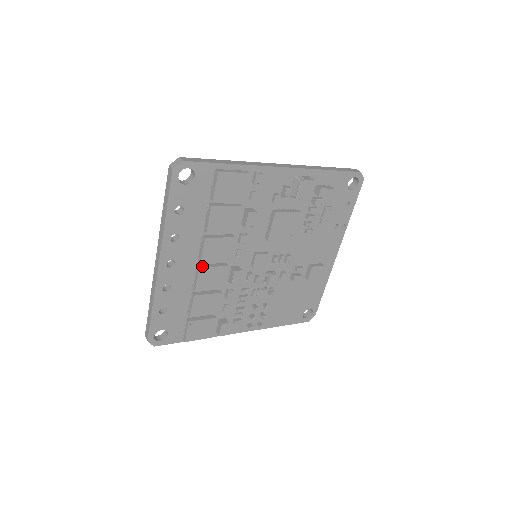
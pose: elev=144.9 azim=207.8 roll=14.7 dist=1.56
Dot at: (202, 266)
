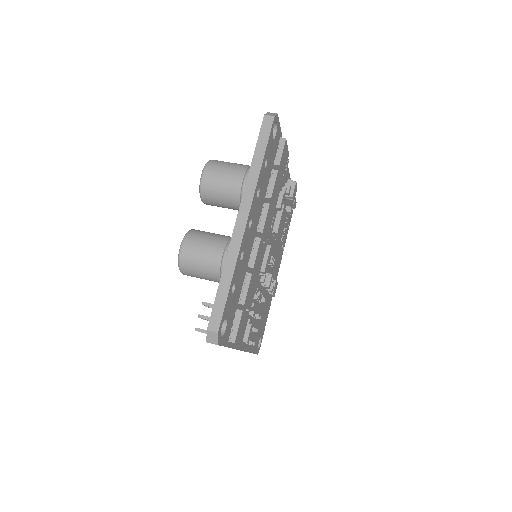
Dot at: (259, 238)
